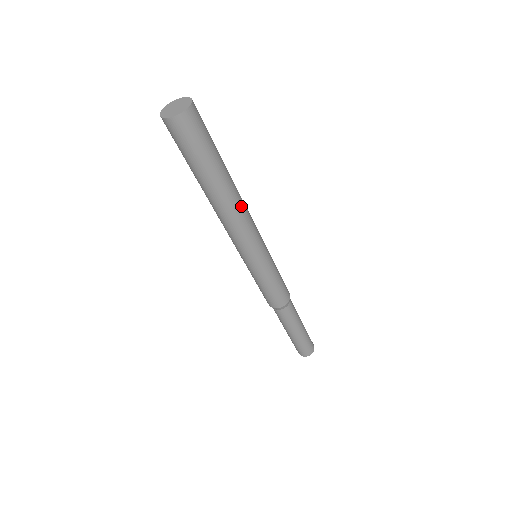
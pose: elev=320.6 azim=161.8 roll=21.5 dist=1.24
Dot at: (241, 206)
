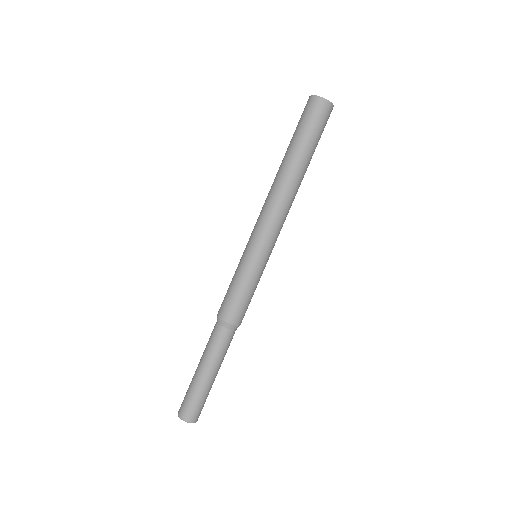
Dot at: (292, 197)
